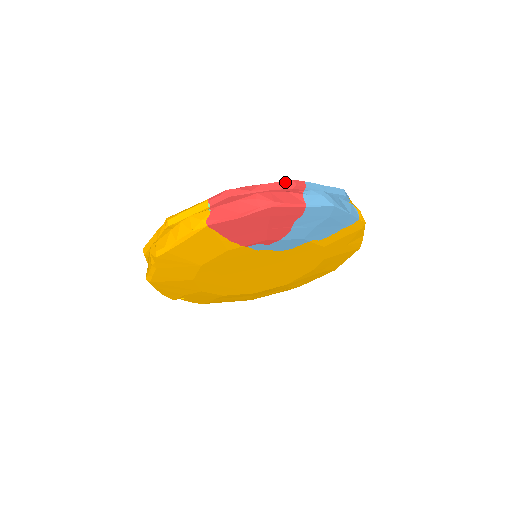
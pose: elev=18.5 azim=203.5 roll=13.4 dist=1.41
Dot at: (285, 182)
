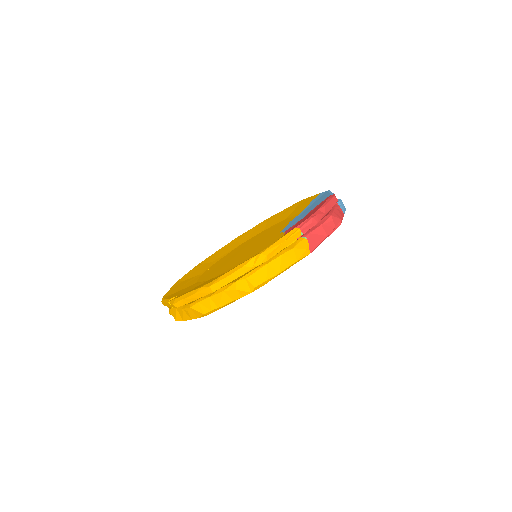
Dot at: (333, 199)
